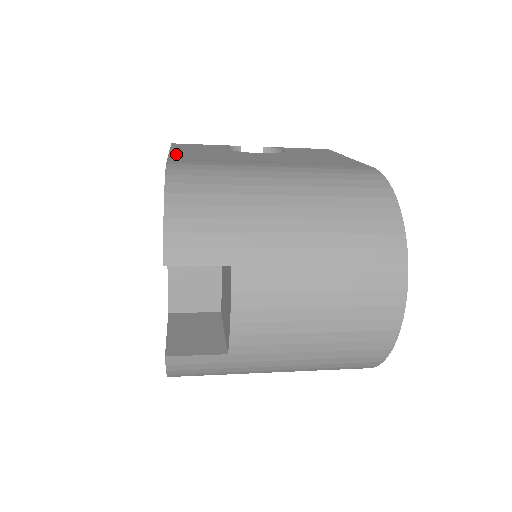
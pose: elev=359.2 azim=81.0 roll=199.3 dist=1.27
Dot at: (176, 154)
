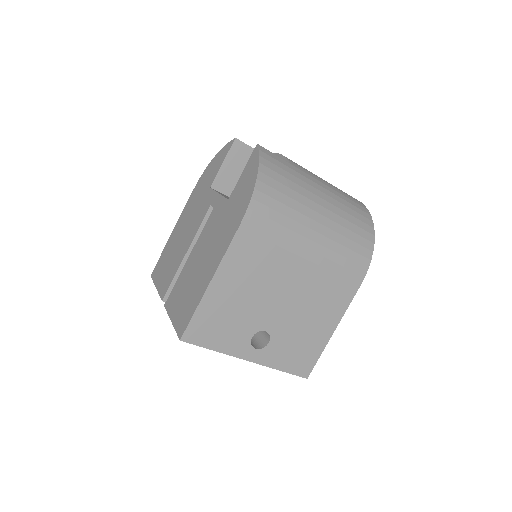
Dot at: occluded
